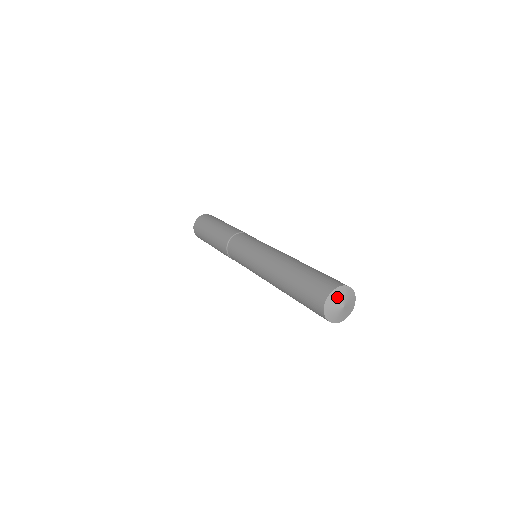
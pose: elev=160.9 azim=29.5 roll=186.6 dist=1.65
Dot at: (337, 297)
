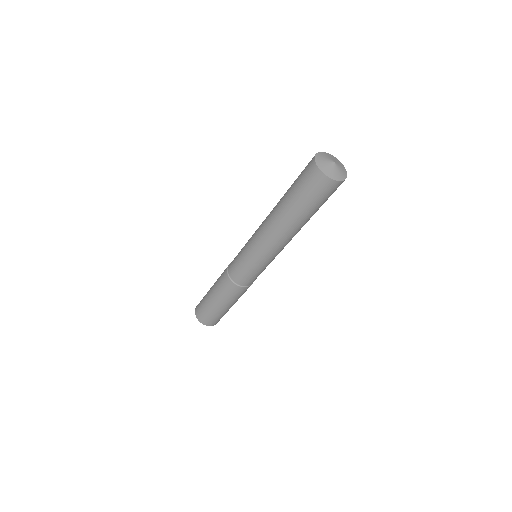
Dot at: (331, 157)
